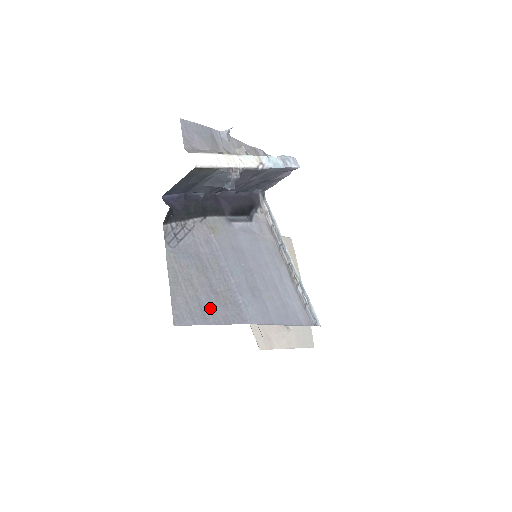
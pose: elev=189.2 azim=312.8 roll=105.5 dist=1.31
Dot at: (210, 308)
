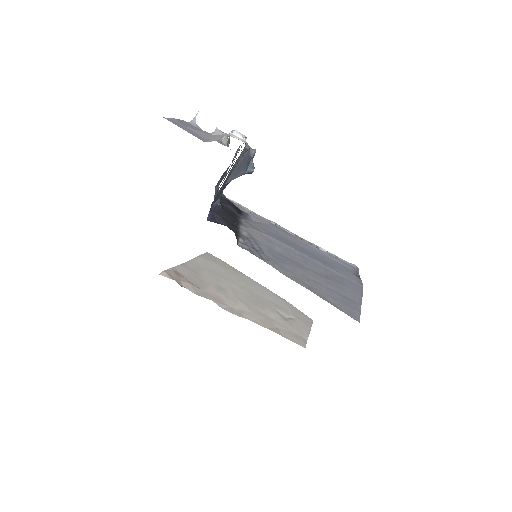
Dot at: (343, 292)
